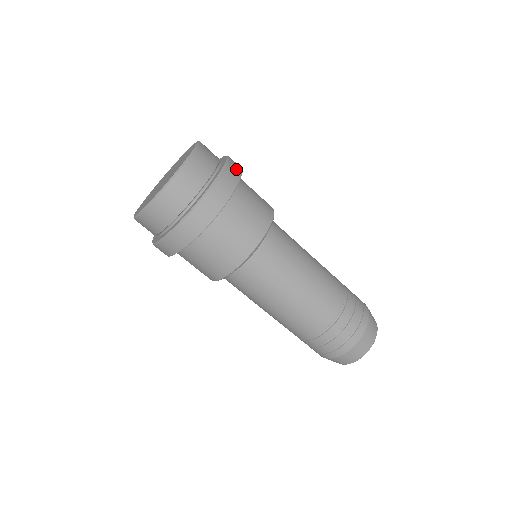
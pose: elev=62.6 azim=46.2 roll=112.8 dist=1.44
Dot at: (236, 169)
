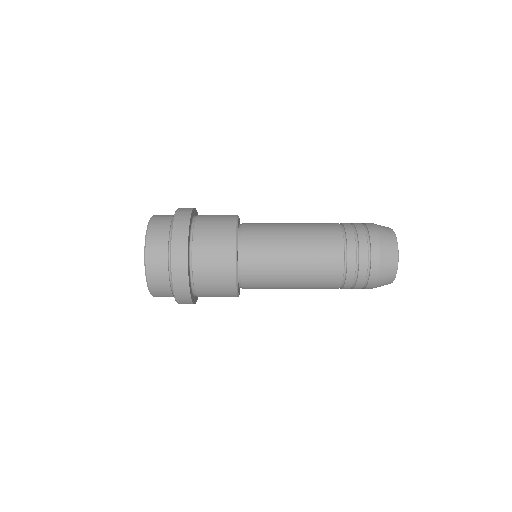
Dot at: (184, 295)
